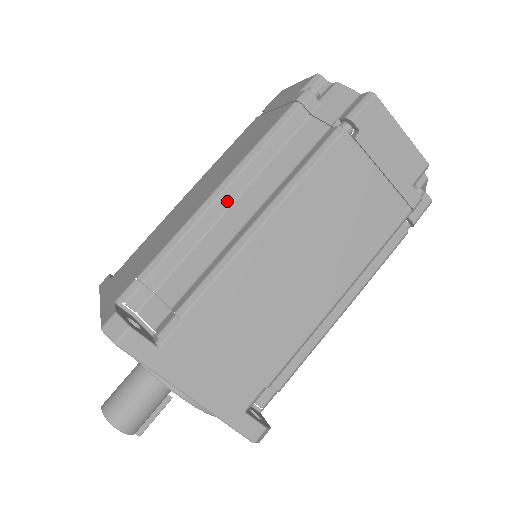
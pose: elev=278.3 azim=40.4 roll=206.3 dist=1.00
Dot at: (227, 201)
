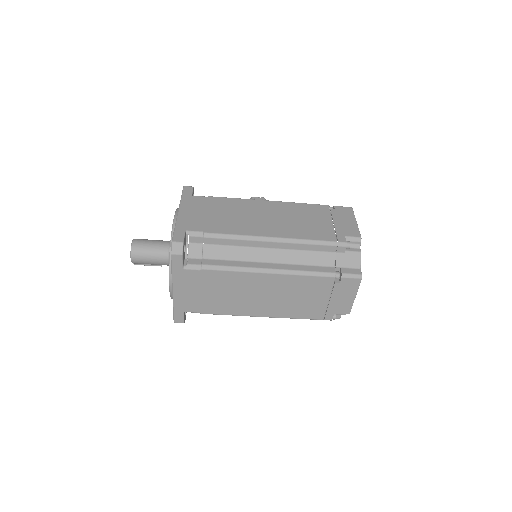
Dot at: (268, 245)
